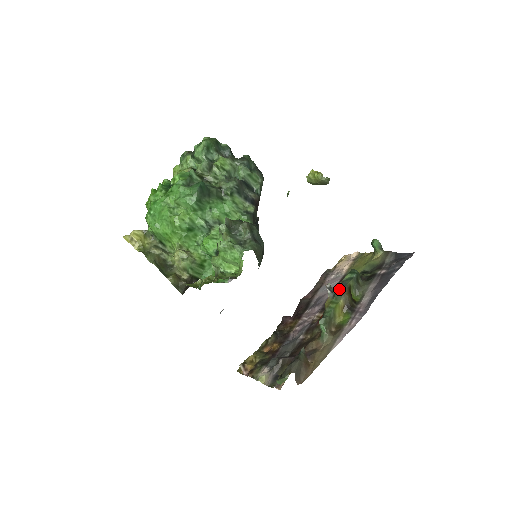
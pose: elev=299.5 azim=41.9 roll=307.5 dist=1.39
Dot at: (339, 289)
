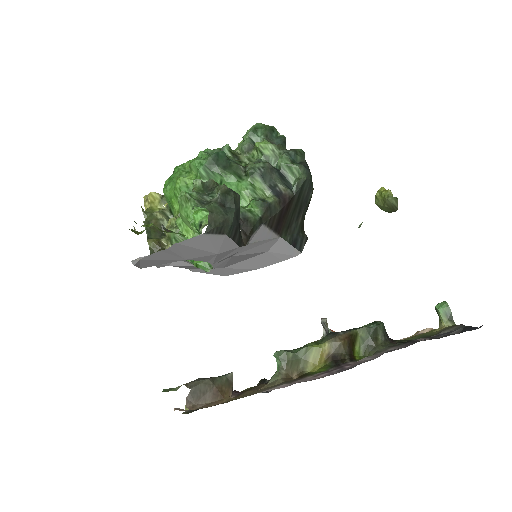
Dot at: occluded
